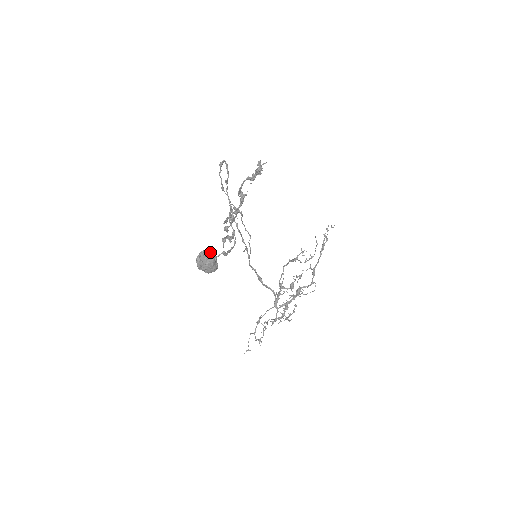
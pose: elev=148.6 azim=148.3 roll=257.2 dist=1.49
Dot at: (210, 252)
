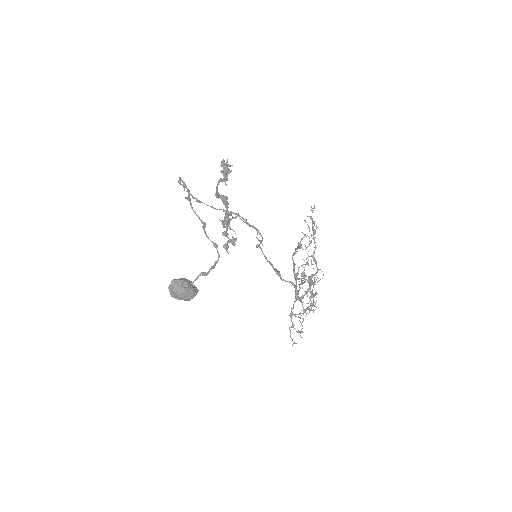
Dot at: (177, 283)
